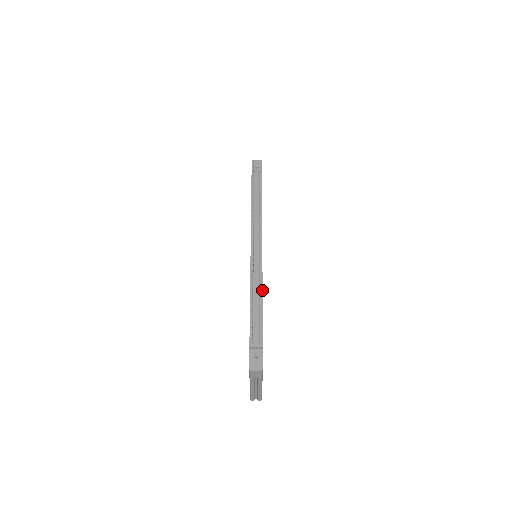
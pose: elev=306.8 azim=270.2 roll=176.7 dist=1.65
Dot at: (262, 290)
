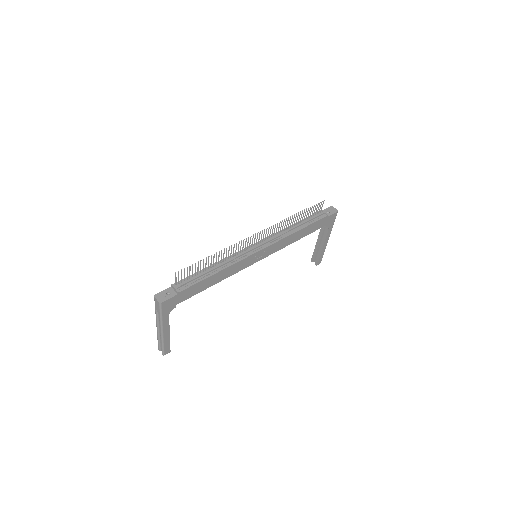
Dot at: (225, 268)
